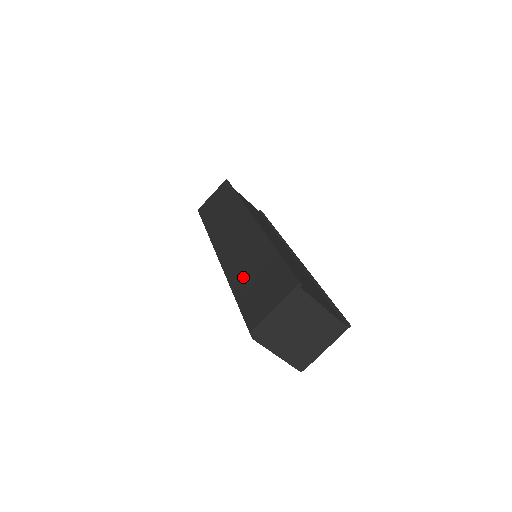
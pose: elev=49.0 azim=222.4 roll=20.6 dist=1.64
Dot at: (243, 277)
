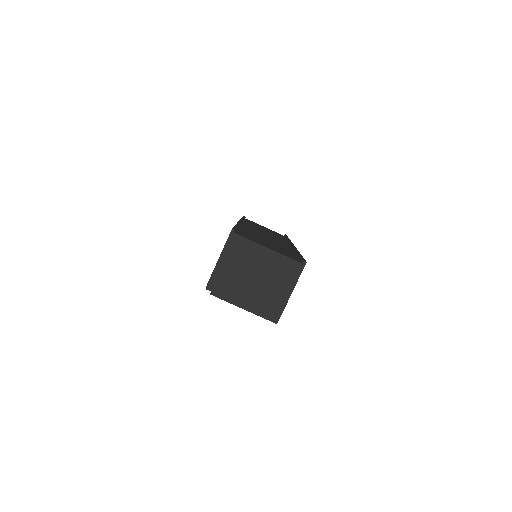
Dot at: occluded
